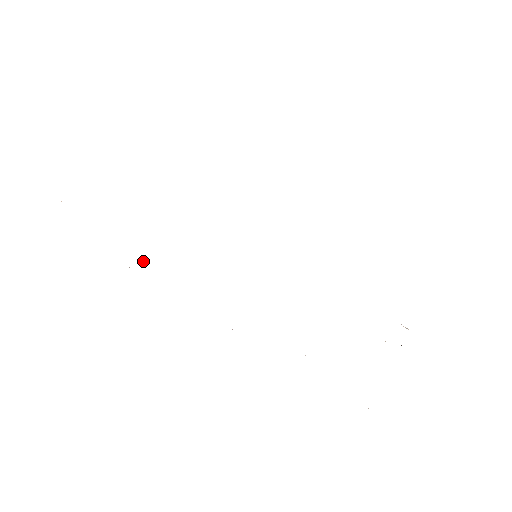
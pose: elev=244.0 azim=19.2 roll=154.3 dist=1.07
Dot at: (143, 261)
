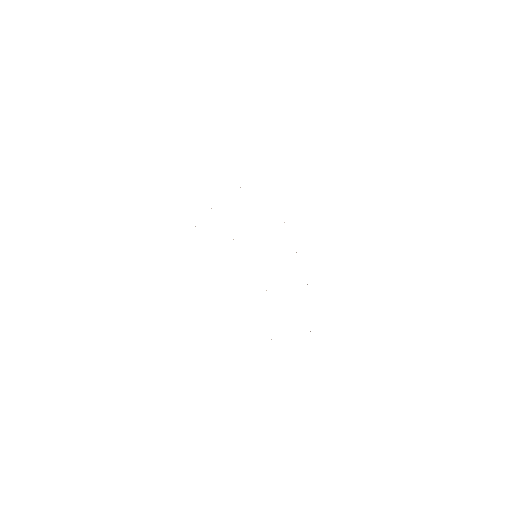
Dot at: occluded
